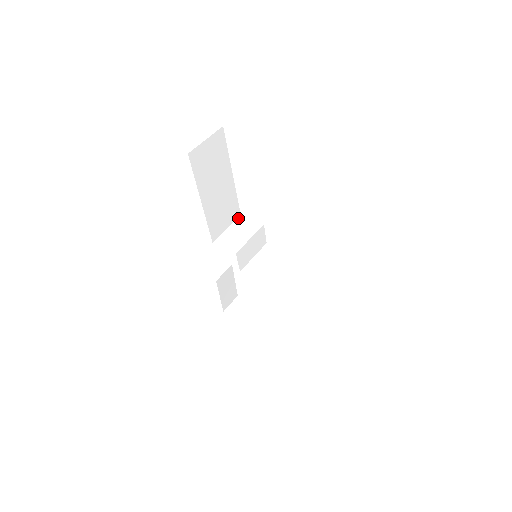
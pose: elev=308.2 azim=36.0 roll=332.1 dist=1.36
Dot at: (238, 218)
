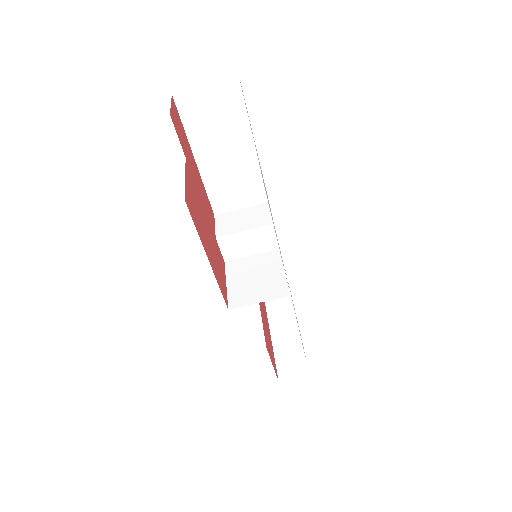
Dot at: (263, 203)
